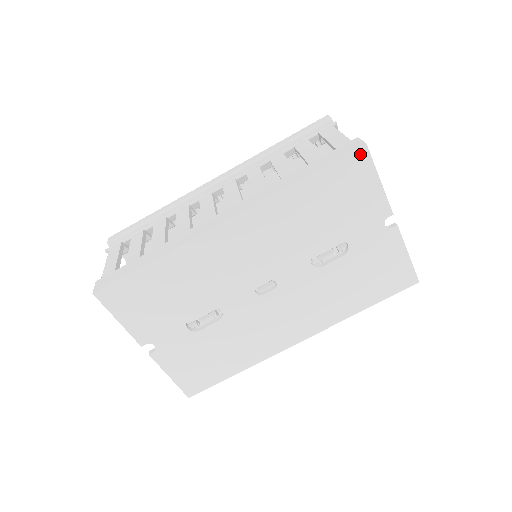
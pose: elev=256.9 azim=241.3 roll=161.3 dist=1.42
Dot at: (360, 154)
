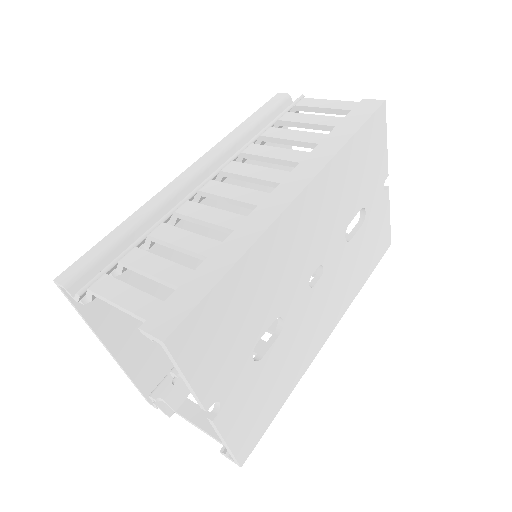
Dot at: (381, 111)
